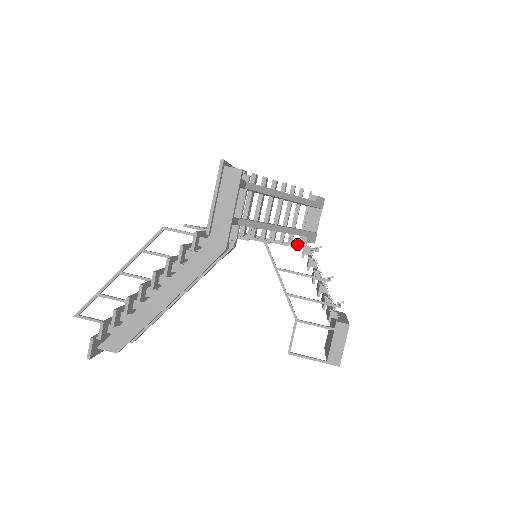
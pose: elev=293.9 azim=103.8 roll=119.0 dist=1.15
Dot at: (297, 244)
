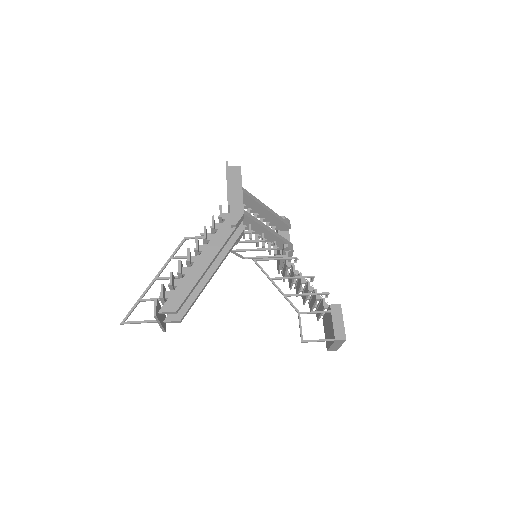
Dot at: (281, 255)
